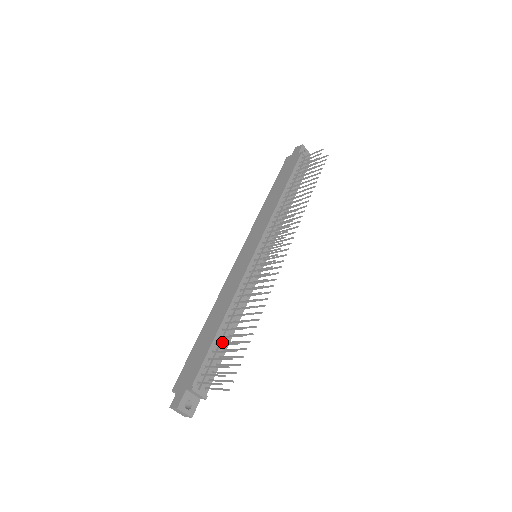
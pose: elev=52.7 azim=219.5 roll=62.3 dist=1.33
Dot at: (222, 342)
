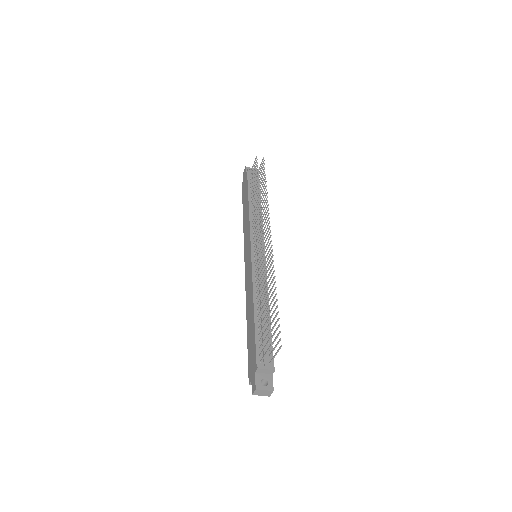
Dot at: (263, 324)
